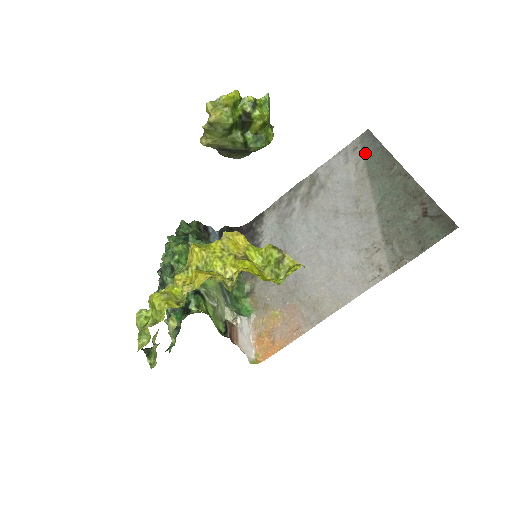
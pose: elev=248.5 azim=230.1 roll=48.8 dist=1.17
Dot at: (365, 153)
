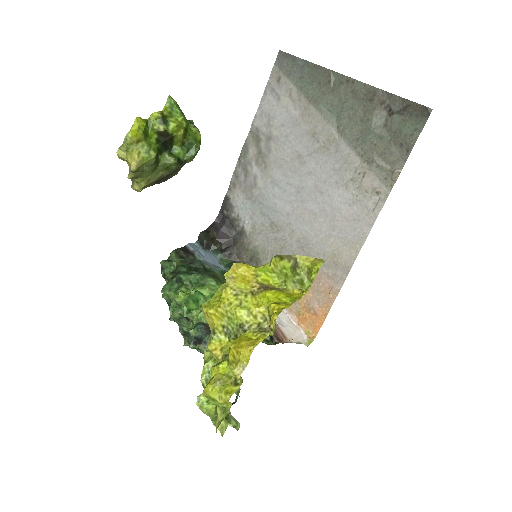
Dot at: (292, 79)
